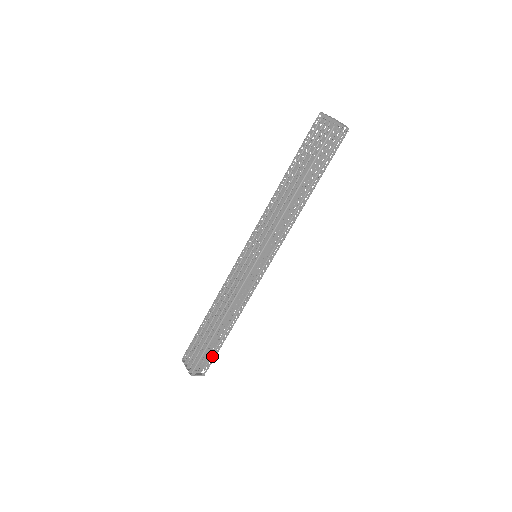
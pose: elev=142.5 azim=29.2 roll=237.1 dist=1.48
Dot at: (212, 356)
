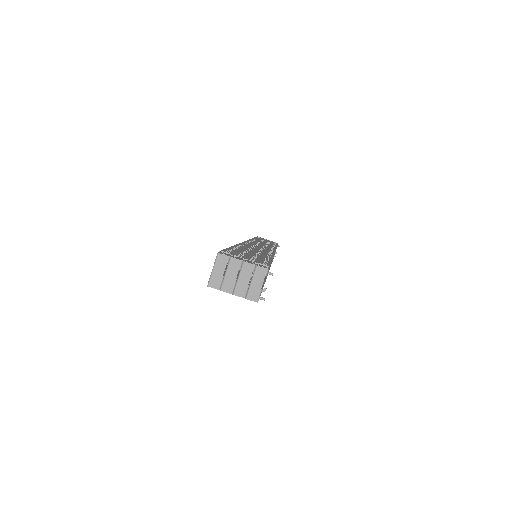
Dot at: occluded
